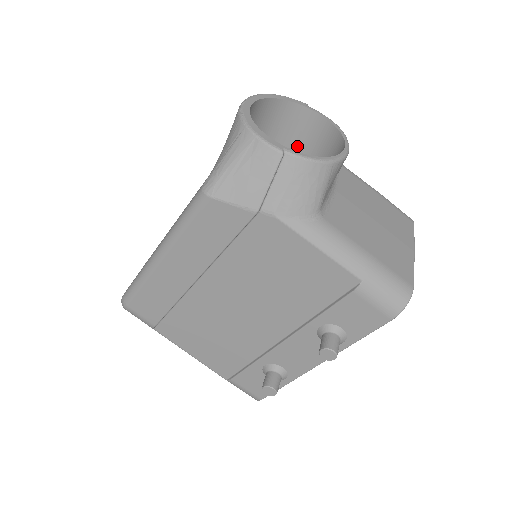
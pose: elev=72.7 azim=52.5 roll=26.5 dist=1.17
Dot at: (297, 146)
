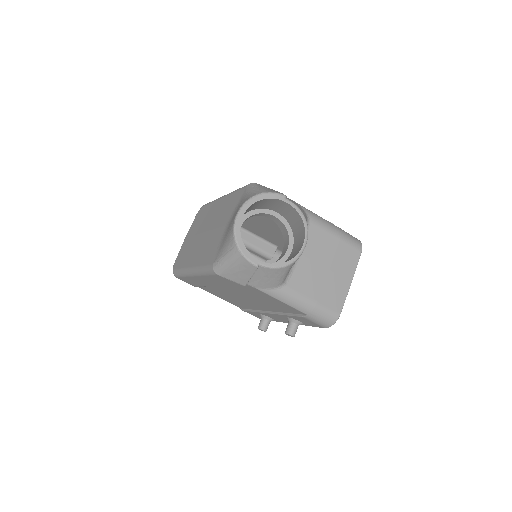
Dot at: (280, 212)
